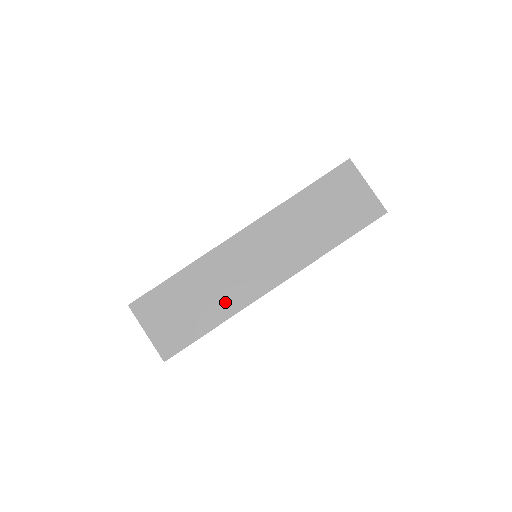
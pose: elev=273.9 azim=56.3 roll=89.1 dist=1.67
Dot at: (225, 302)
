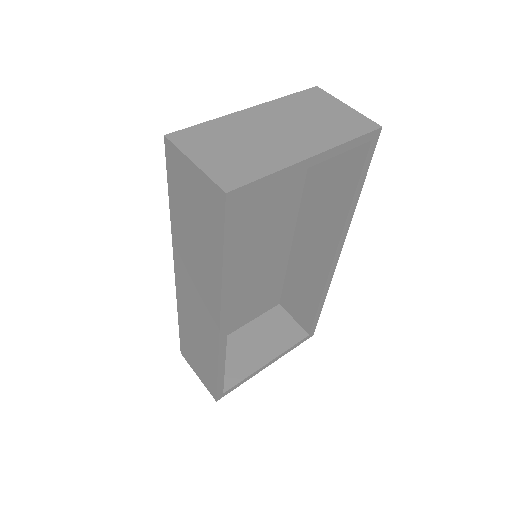
Dot at: (208, 347)
